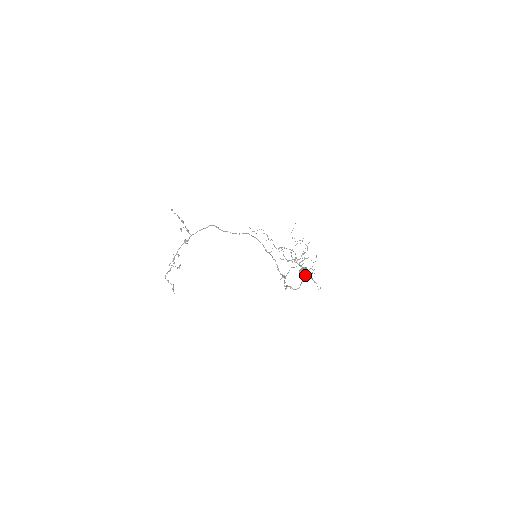
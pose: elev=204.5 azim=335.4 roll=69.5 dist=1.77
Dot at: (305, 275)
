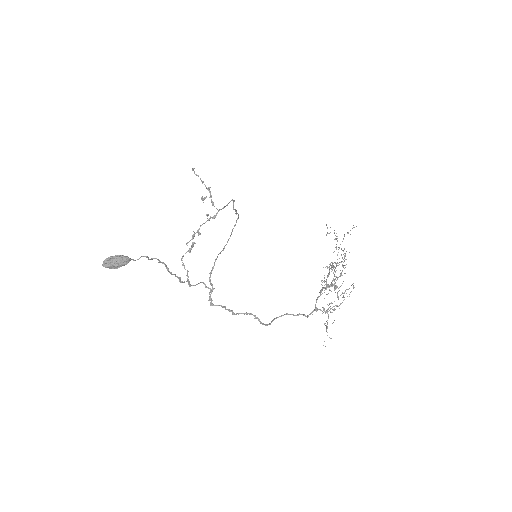
Dot at: (312, 311)
